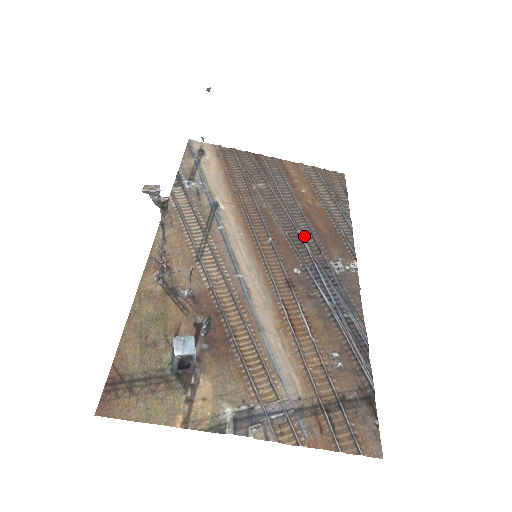
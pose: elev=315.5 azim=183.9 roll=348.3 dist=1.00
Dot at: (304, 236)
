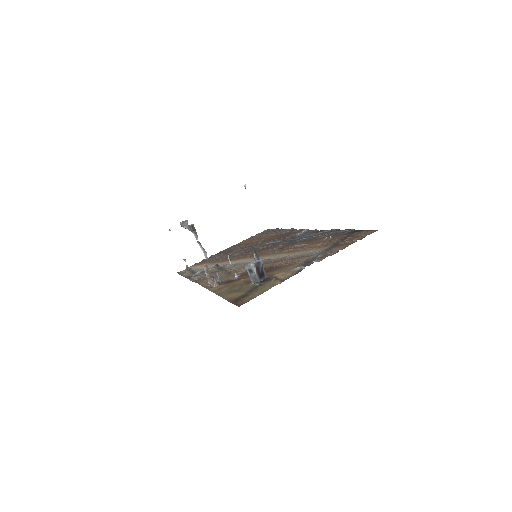
Dot at: occluded
